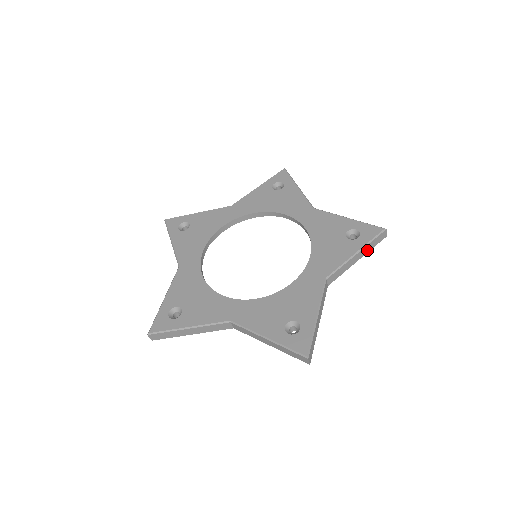
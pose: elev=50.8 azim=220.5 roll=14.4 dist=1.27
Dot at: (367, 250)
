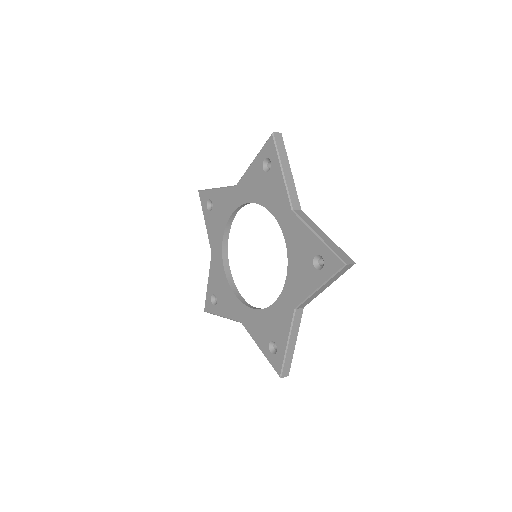
Dot at: (333, 280)
